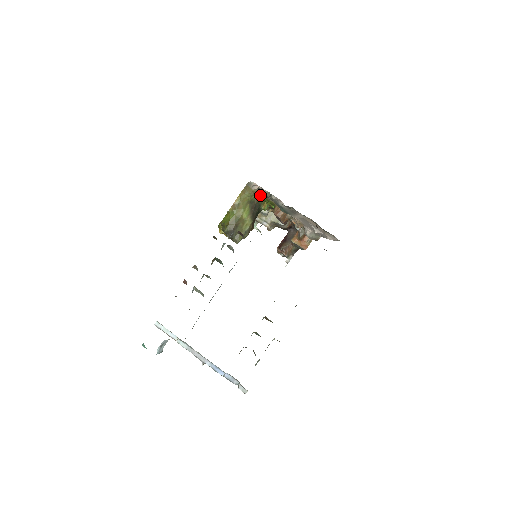
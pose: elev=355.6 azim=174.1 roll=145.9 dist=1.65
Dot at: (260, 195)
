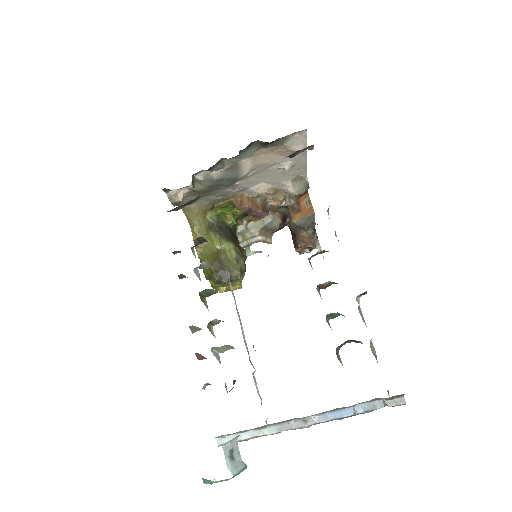
Dot at: occluded
